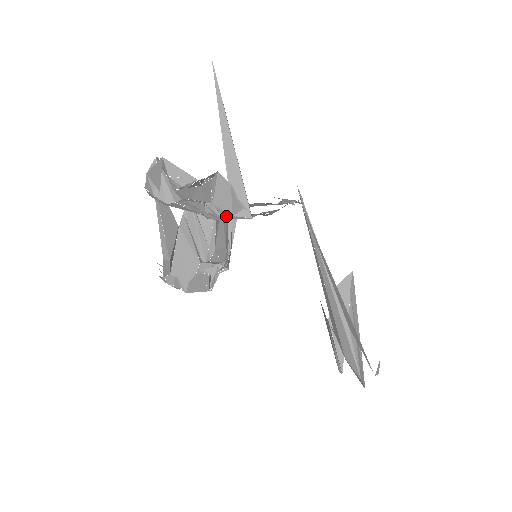
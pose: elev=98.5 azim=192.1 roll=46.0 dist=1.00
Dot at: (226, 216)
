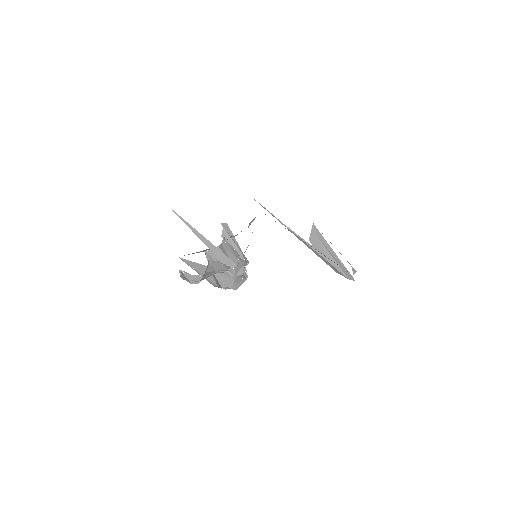
Dot at: occluded
